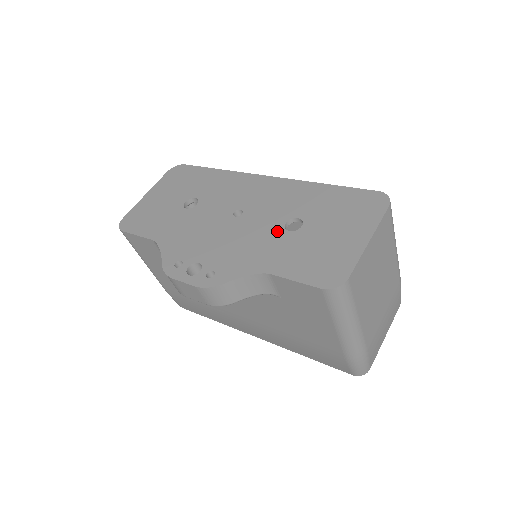
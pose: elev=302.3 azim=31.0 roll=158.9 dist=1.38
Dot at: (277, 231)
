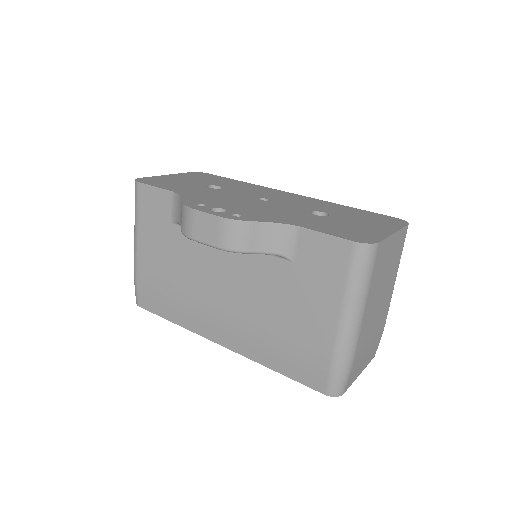
Dot at: (304, 212)
